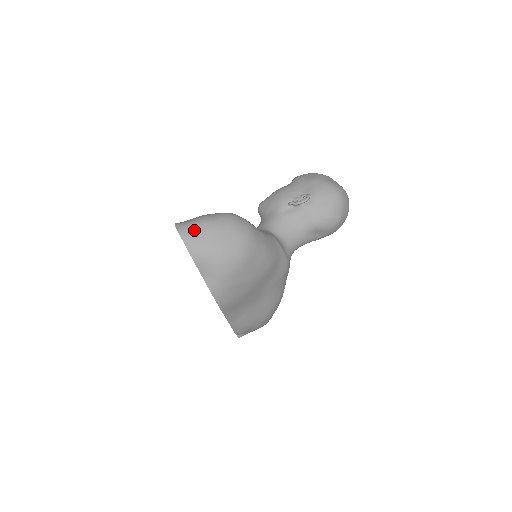
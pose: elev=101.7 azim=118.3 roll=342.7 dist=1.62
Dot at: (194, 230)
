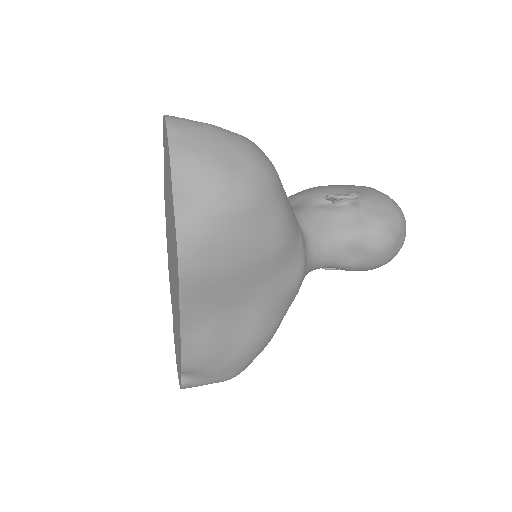
Dot at: (190, 125)
